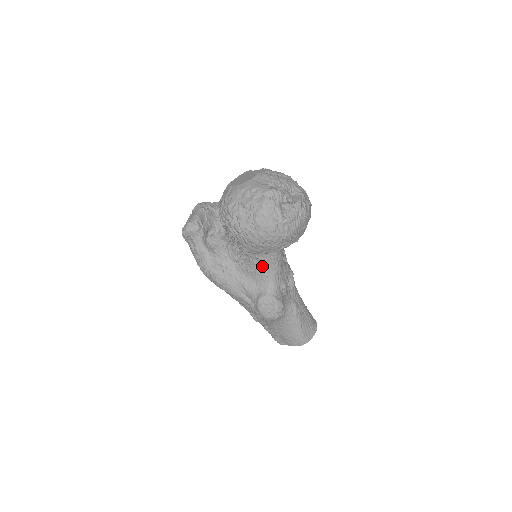
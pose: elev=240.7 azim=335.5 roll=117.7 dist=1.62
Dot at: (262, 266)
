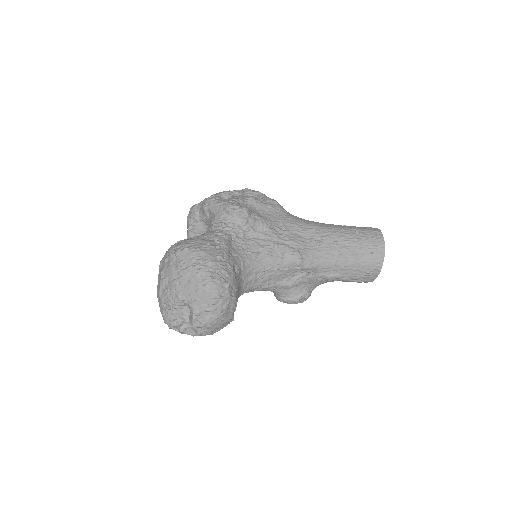
Dot at: occluded
